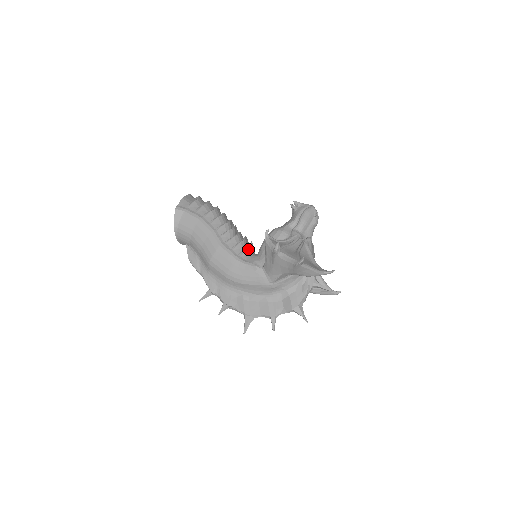
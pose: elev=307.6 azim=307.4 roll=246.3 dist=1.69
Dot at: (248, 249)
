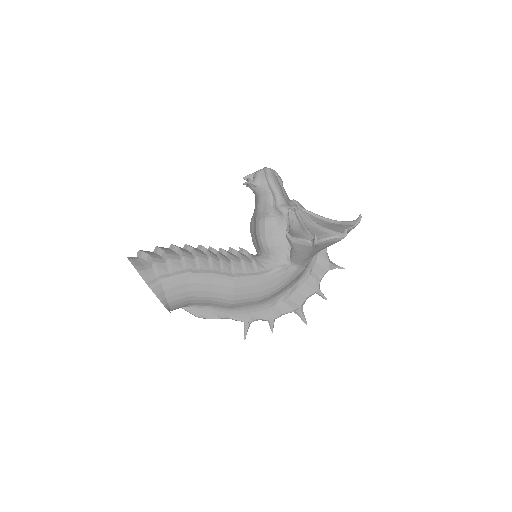
Dot at: (254, 258)
